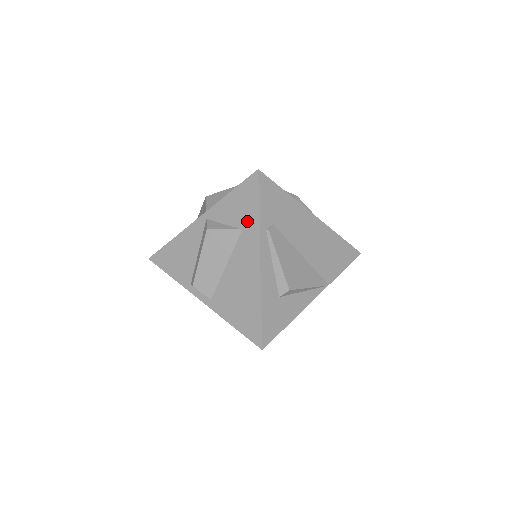
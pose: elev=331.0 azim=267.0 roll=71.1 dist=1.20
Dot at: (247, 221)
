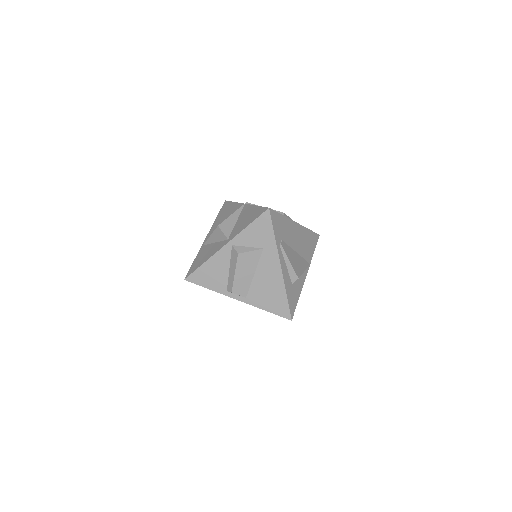
Dot at: (266, 243)
